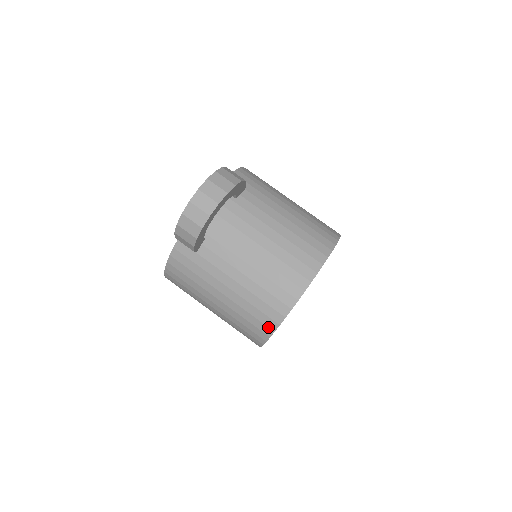
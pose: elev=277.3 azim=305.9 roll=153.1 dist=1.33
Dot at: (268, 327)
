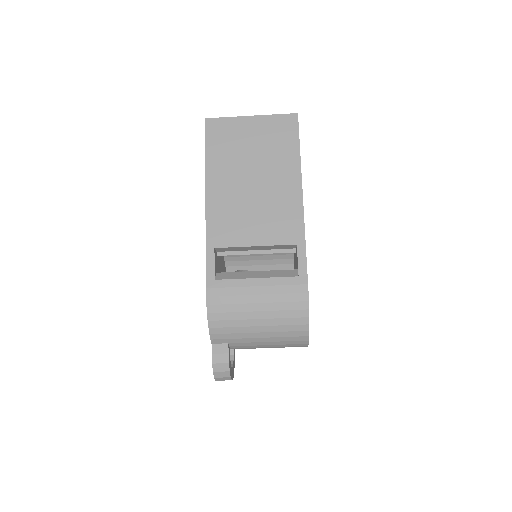
Dot at: occluded
